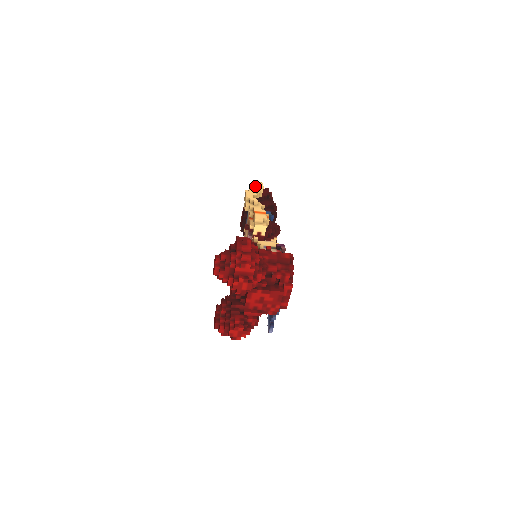
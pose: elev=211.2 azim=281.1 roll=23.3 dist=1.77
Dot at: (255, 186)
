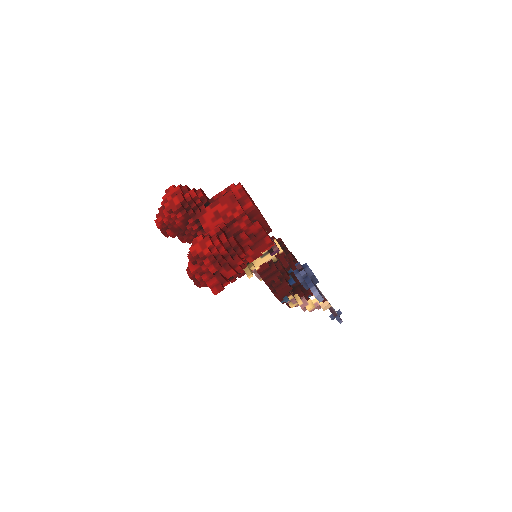
Dot at: occluded
